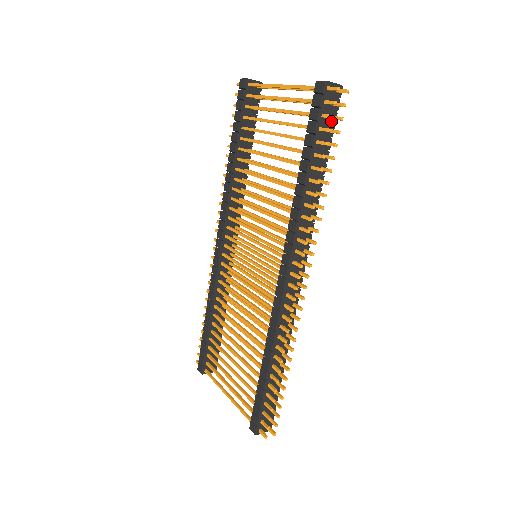
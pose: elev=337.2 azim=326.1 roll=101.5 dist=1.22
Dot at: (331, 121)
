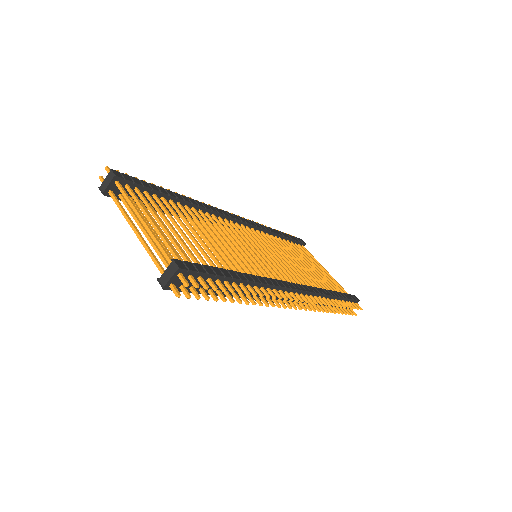
Dot at: (201, 278)
